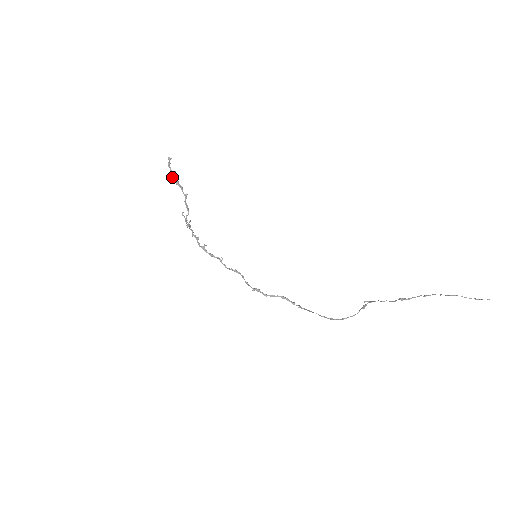
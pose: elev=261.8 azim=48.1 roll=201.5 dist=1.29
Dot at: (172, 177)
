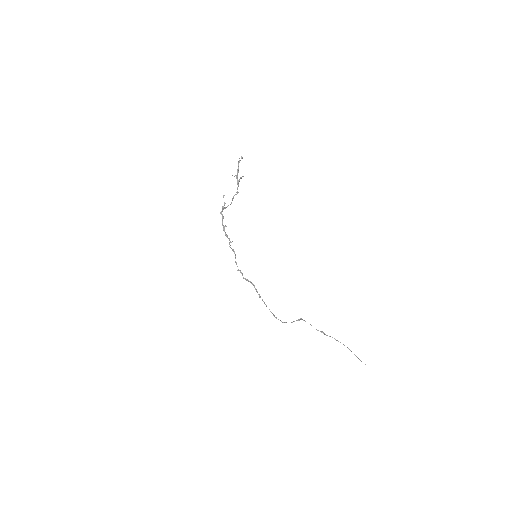
Dot at: (237, 175)
